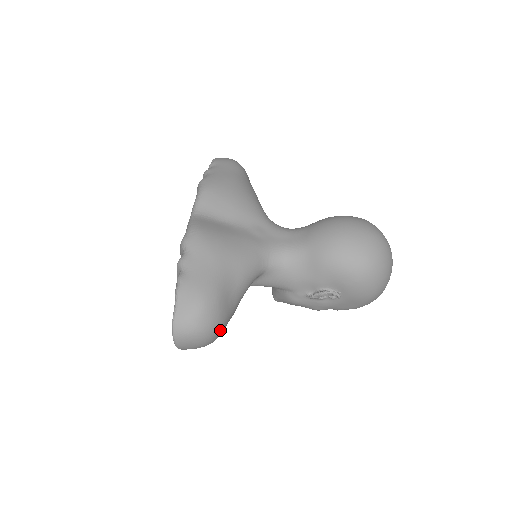
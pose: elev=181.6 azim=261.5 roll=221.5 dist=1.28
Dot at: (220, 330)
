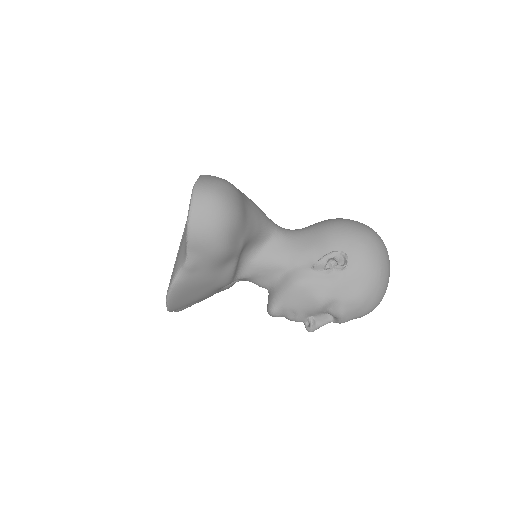
Dot at: (236, 219)
